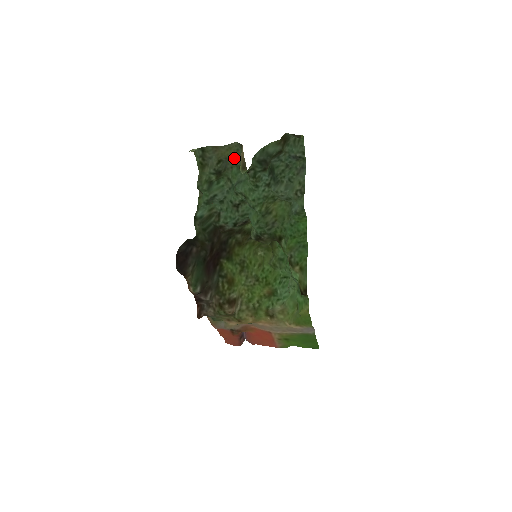
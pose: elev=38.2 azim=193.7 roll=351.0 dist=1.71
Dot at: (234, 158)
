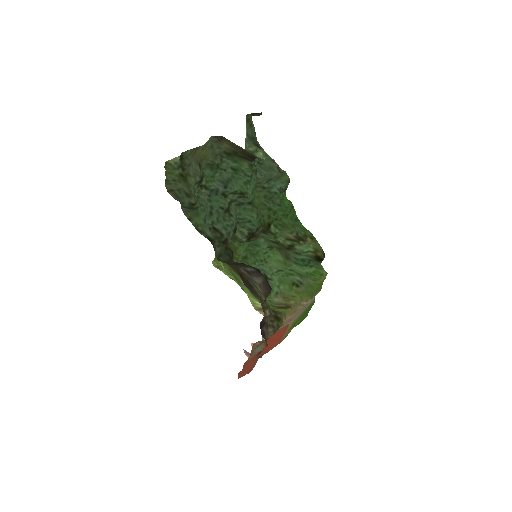
Dot at: (209, 157)
